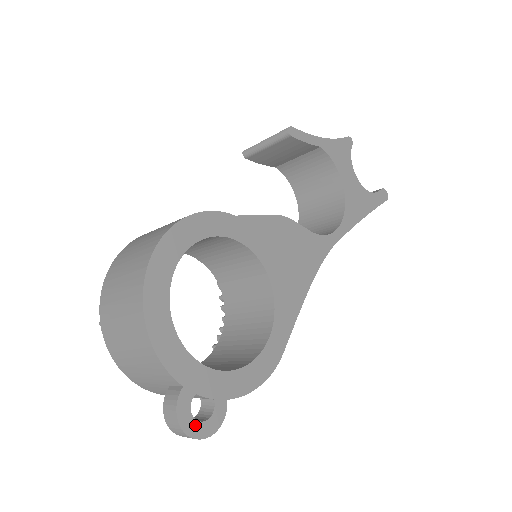
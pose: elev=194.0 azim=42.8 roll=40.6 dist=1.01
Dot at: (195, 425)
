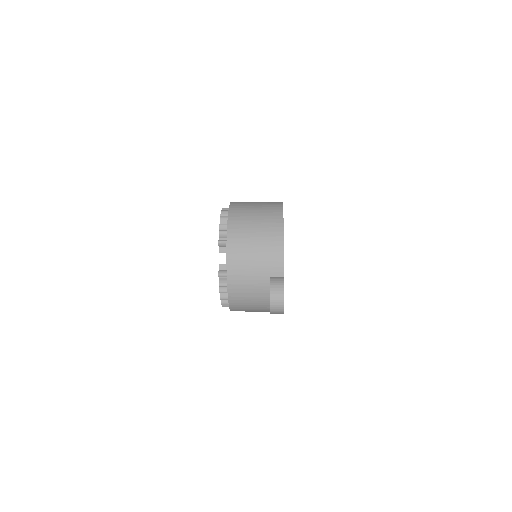
Dot at: occluded
